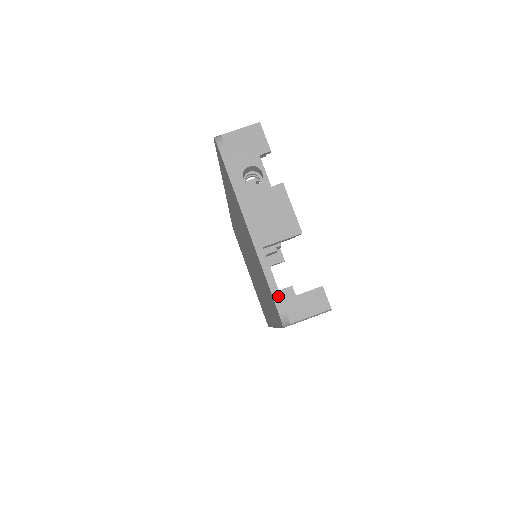
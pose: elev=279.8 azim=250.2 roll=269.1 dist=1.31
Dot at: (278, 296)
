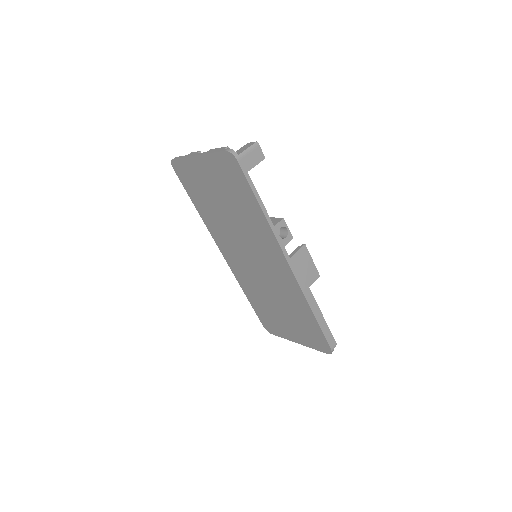
Dot at: (223, 150)
